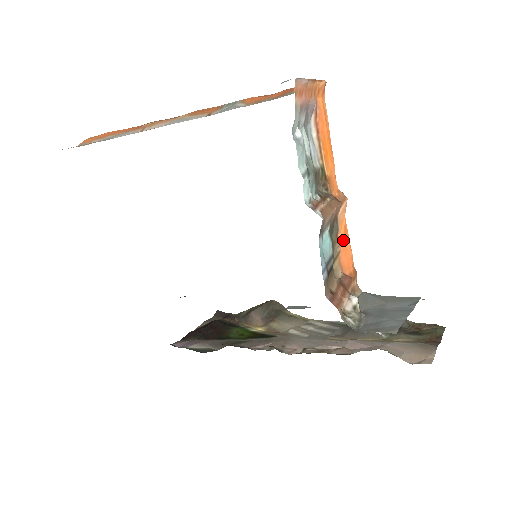
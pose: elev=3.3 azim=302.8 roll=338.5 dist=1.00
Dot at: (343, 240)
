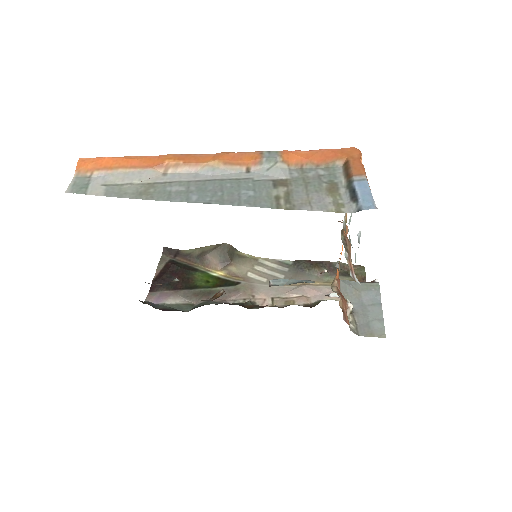
Dot at: occluded
